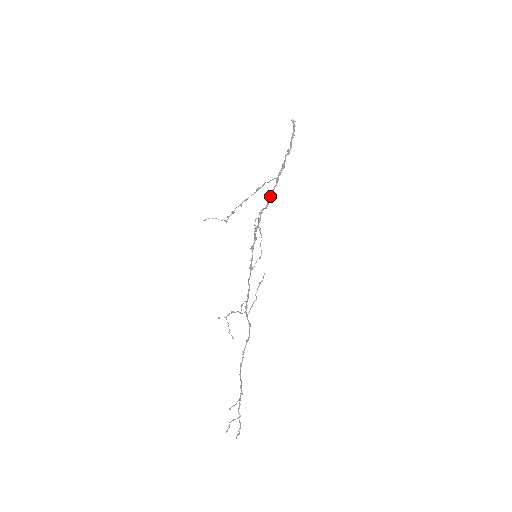
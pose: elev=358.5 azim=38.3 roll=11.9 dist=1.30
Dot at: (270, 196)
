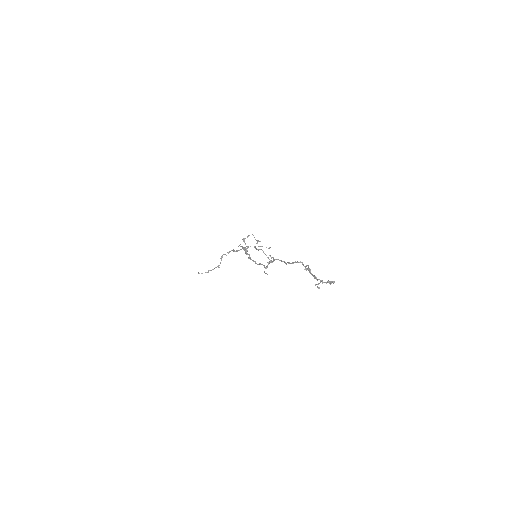
Dot at: occluded
